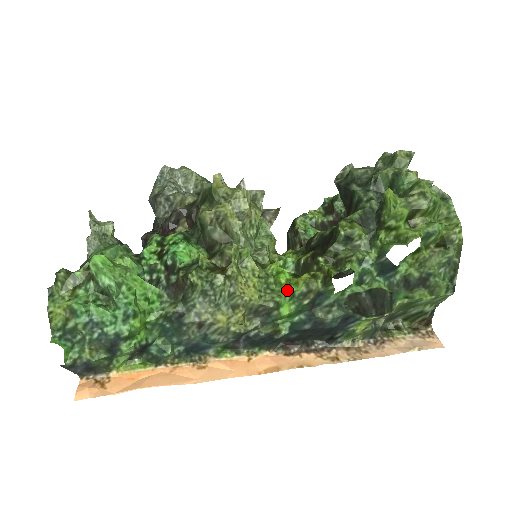
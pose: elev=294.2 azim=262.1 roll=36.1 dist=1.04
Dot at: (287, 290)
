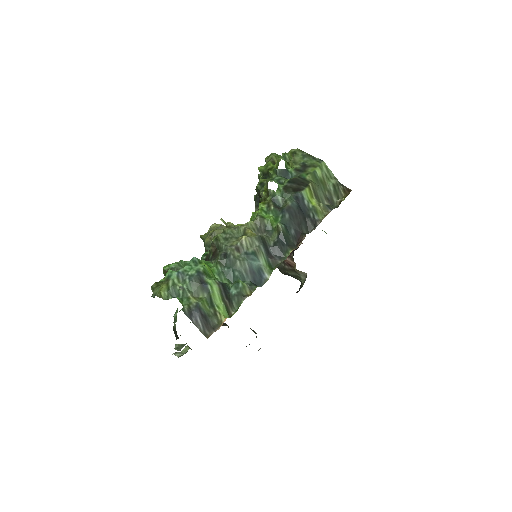
Dot at: (259, 210)
